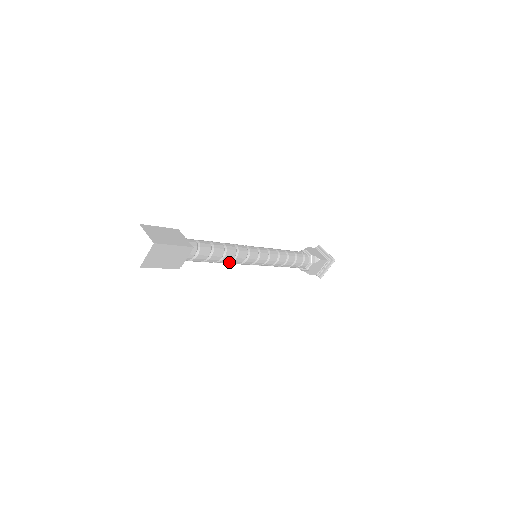
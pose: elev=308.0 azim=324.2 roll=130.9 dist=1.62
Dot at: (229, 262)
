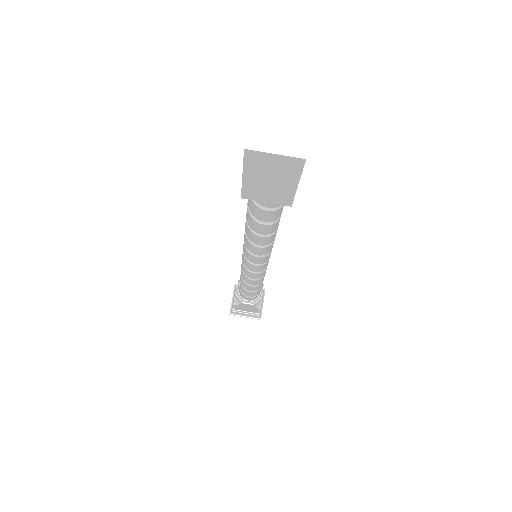
Dot at: (251, 240)
